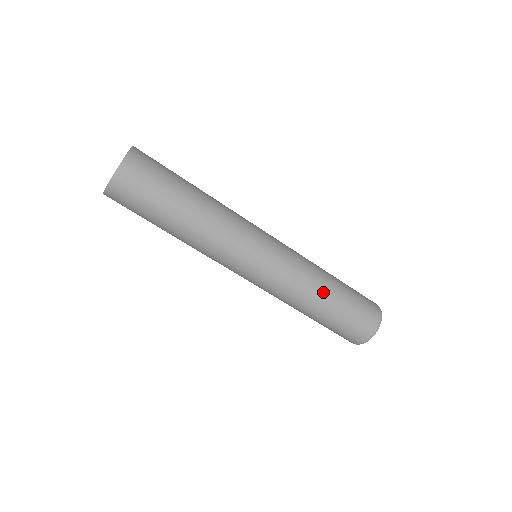
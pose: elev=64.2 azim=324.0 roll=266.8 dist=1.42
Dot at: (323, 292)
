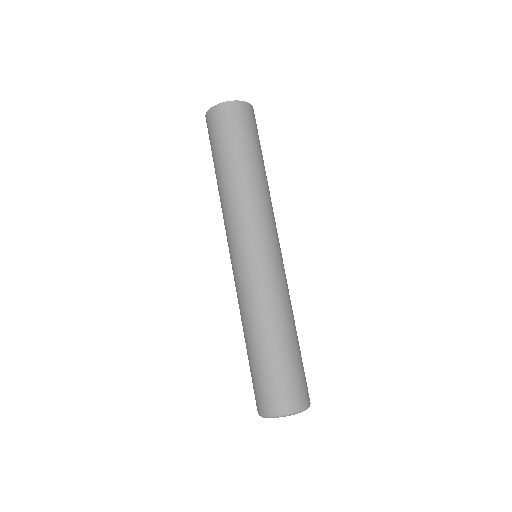
Dot at: (279, 326)
